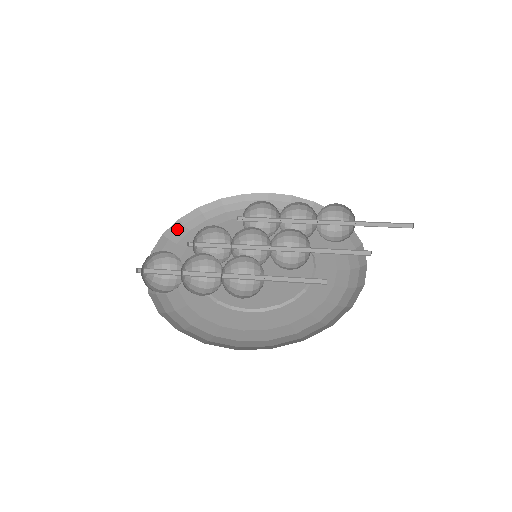
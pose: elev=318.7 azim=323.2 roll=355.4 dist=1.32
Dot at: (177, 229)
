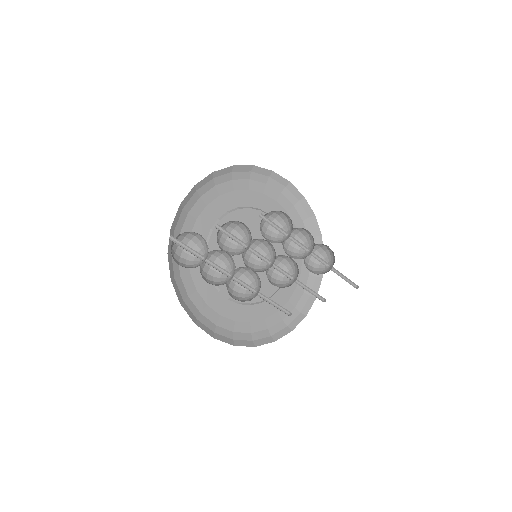
Dot at: (207, 181)
